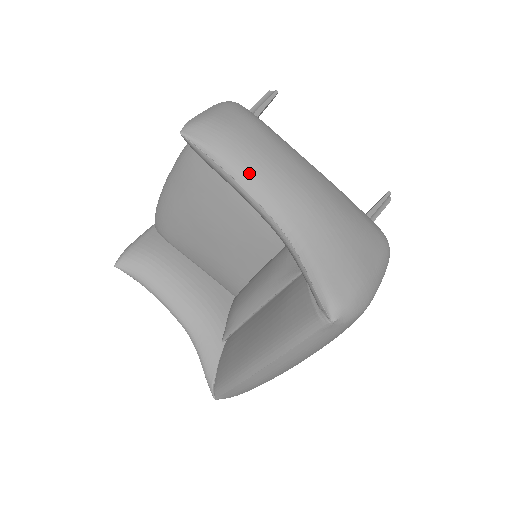
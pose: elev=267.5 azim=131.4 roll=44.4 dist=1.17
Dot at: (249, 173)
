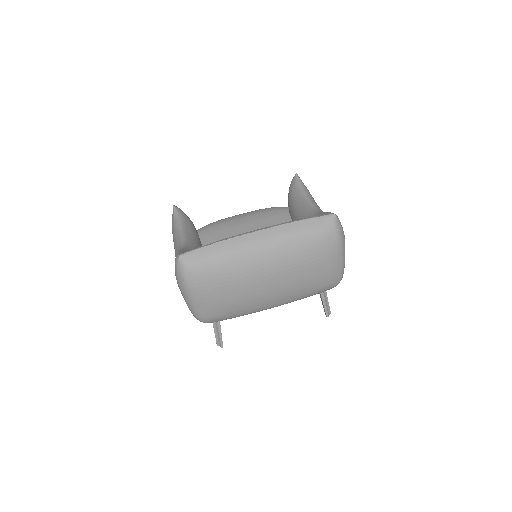
Dot at: (312, 197)
